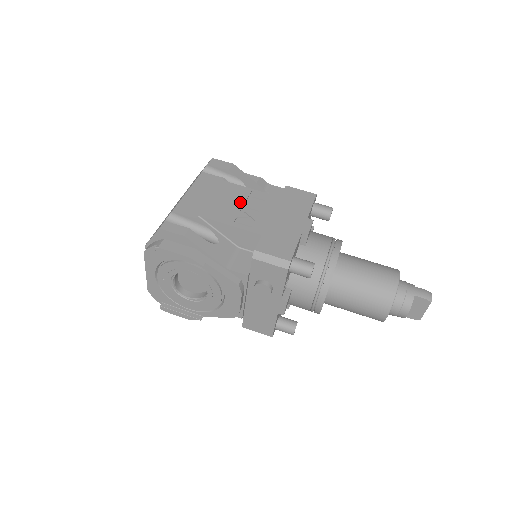
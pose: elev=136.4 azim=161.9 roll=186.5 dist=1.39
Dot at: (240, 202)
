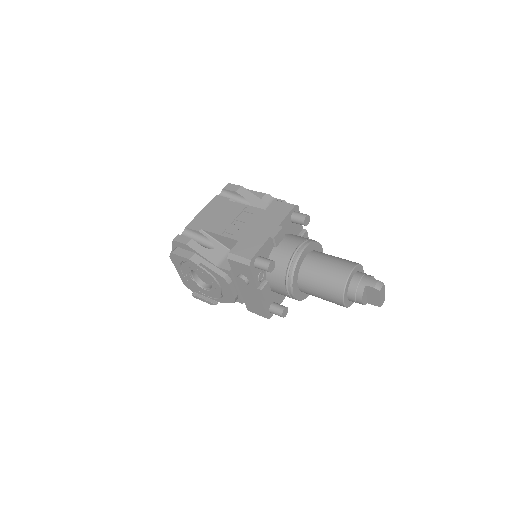
Dot at: (234, 216)
